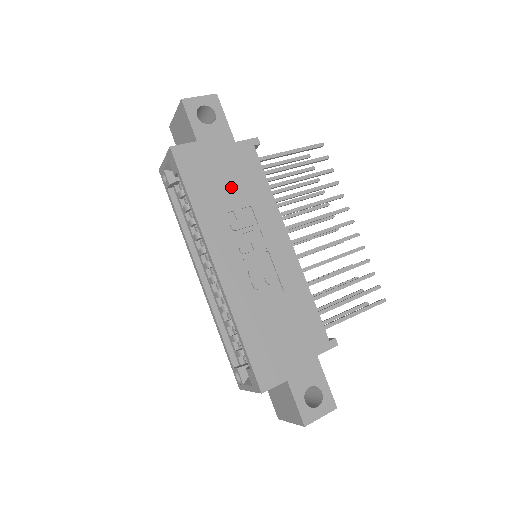
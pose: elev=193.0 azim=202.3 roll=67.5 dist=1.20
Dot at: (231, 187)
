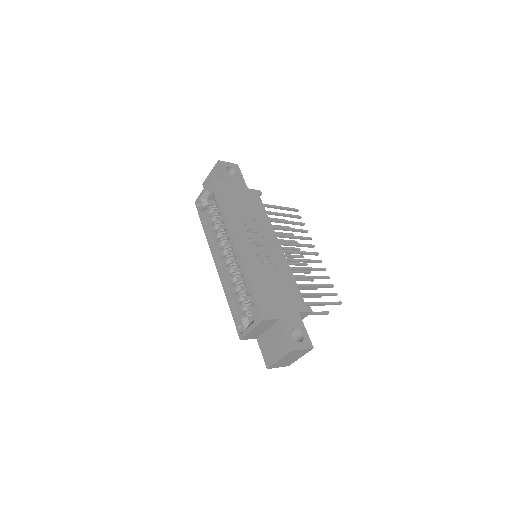
Dot at: (245, 208)
